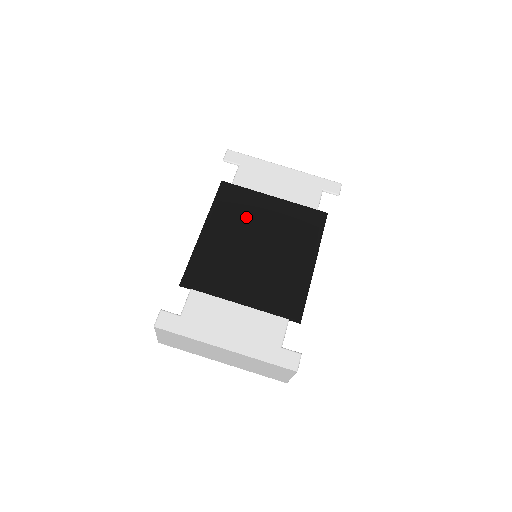
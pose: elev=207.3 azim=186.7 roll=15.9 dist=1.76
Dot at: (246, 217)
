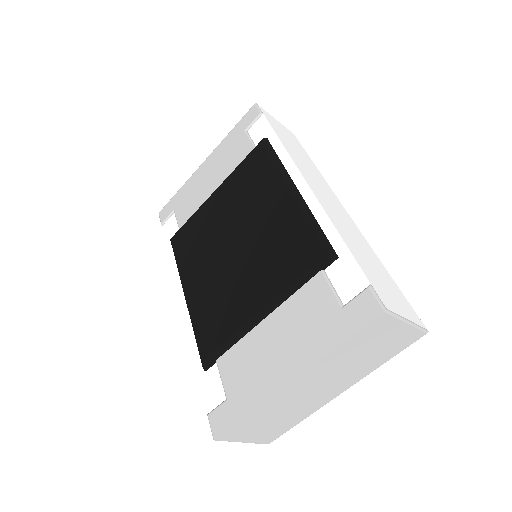
Dot at: (205, 239)
